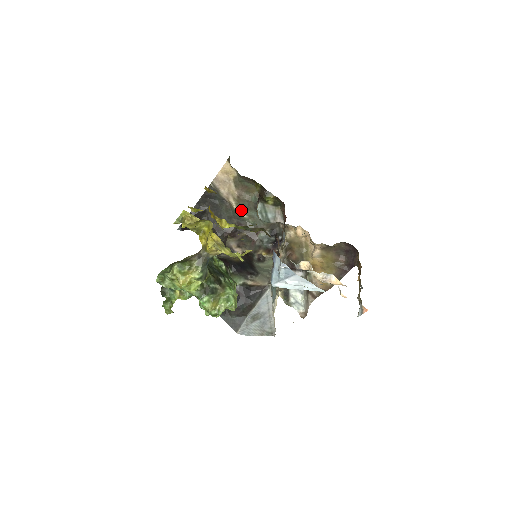
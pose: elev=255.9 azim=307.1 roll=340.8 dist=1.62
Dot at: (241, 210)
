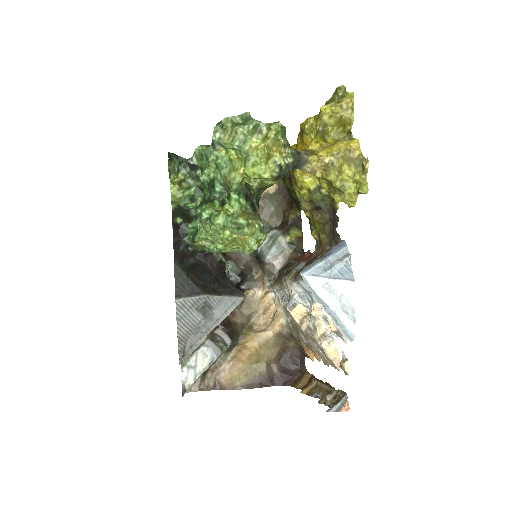
Dot at: occluded
